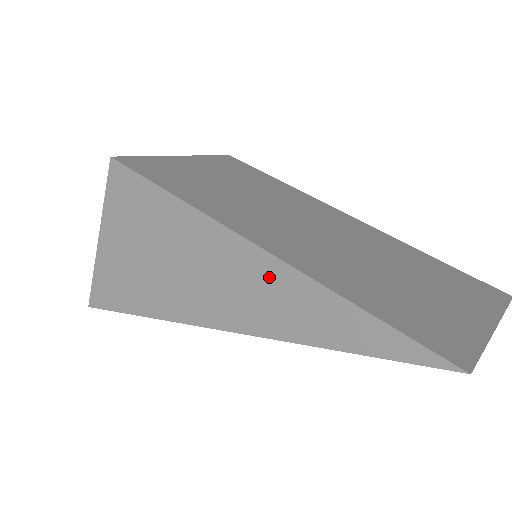
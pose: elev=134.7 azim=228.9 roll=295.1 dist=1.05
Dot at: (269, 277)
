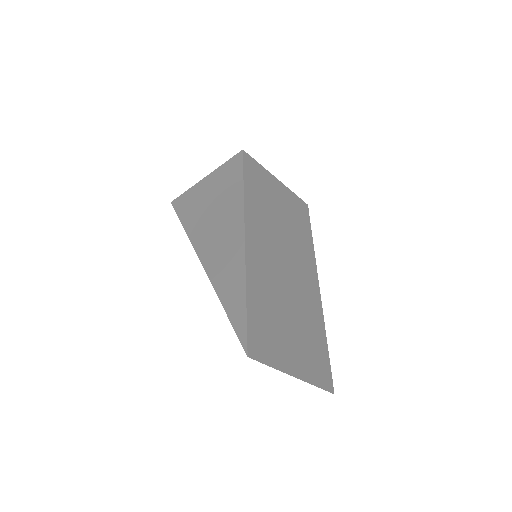
Dot at: (235, 257)
